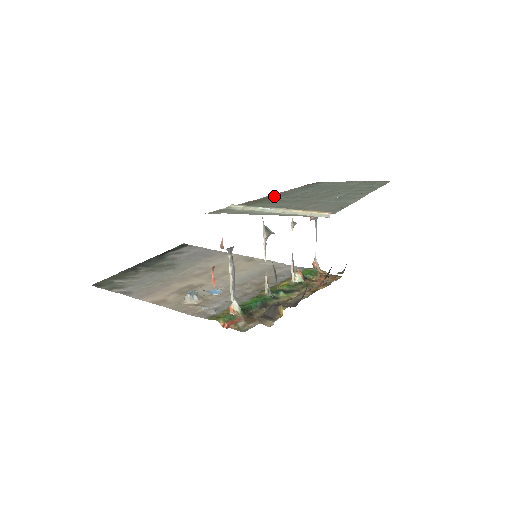
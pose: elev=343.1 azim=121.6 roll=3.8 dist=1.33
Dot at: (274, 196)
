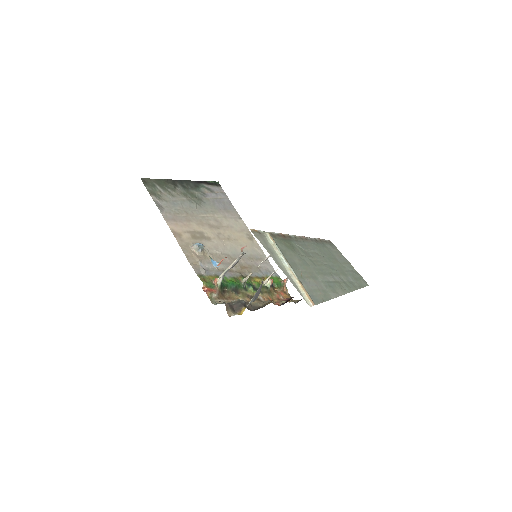
Dot at: (297, 239)
